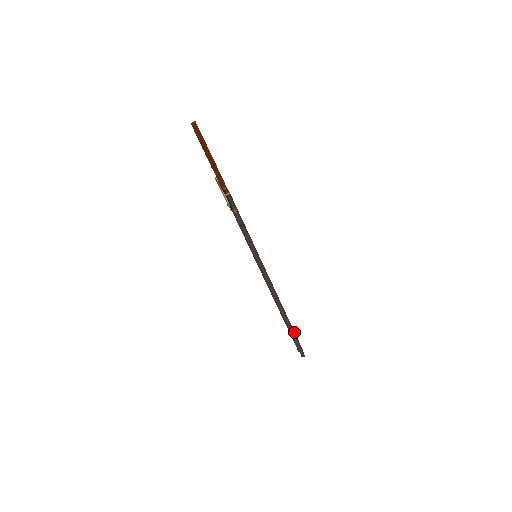
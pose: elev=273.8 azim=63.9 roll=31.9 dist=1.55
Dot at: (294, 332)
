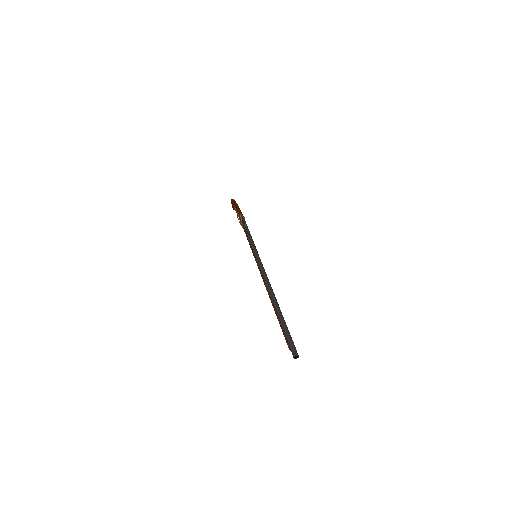
Dot at: (286, 325)
